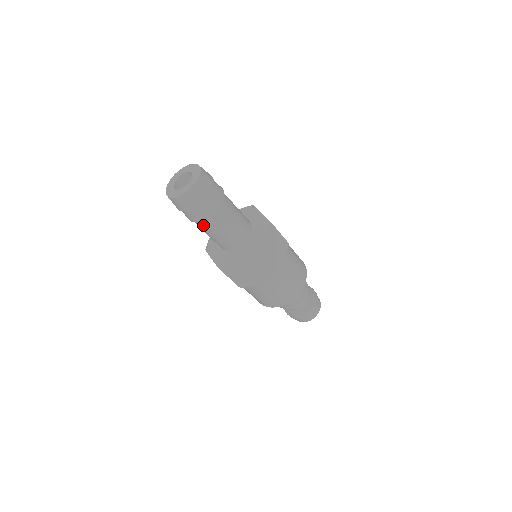
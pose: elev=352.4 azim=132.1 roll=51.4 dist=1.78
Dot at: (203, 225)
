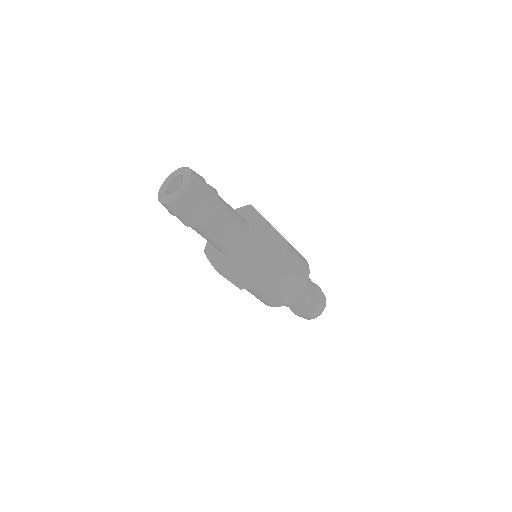
Dot at: occluded
